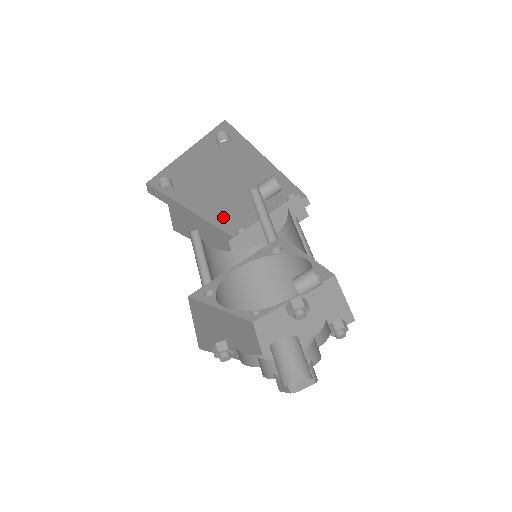
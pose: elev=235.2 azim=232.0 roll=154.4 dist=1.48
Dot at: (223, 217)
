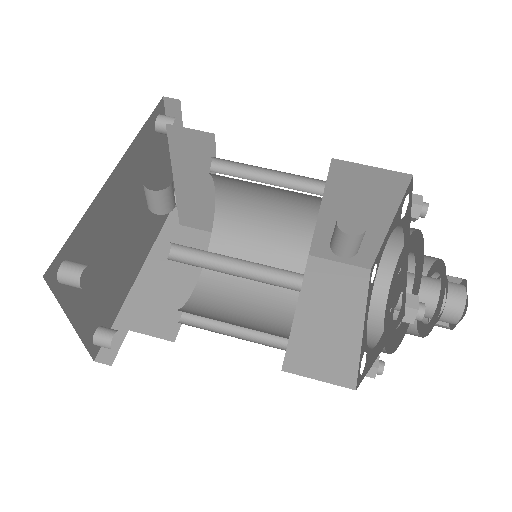
Dot at: (150, 231)
